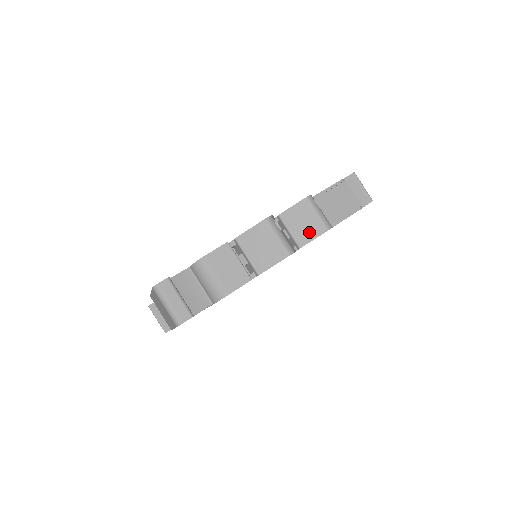
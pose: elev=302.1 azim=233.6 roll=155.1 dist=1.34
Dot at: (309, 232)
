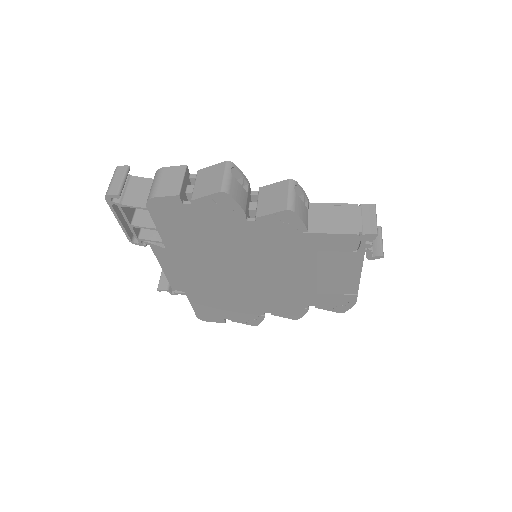
Dot at: (271, 207)
